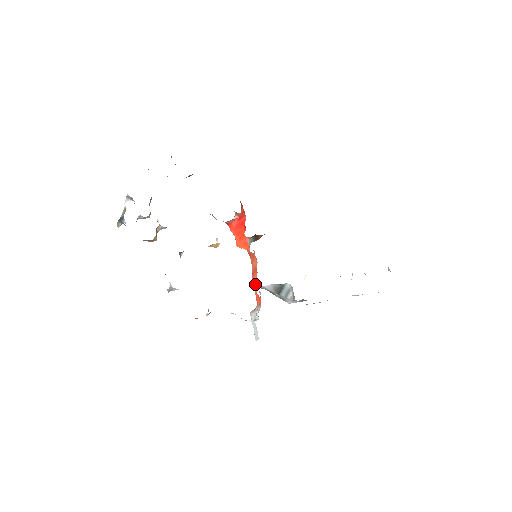
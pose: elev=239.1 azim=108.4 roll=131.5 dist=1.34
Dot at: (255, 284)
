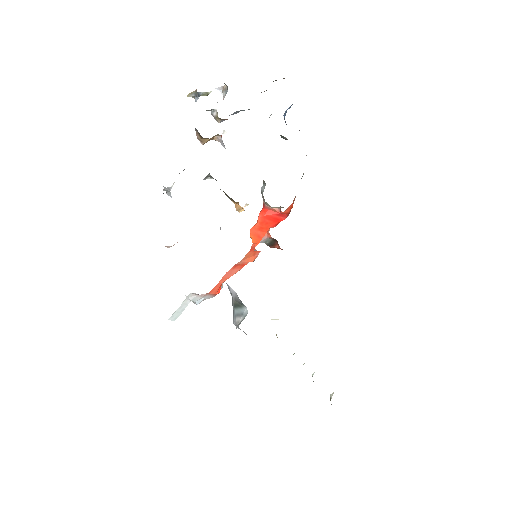
Dot at: (228, 275)
